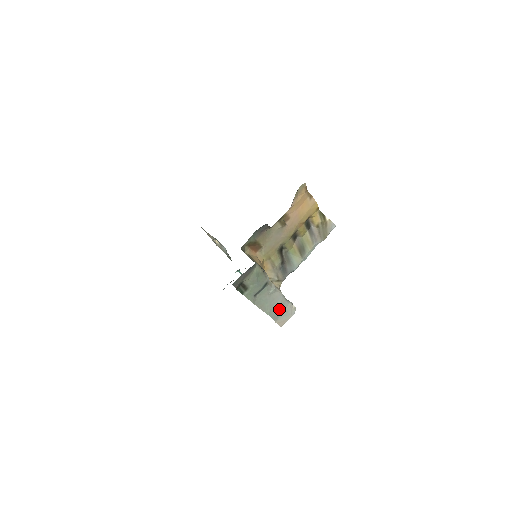
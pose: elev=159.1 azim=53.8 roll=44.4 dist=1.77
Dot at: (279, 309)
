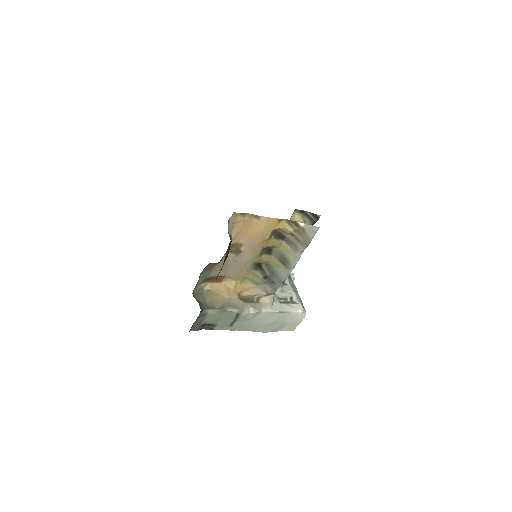
Dot at: (276, 323)
